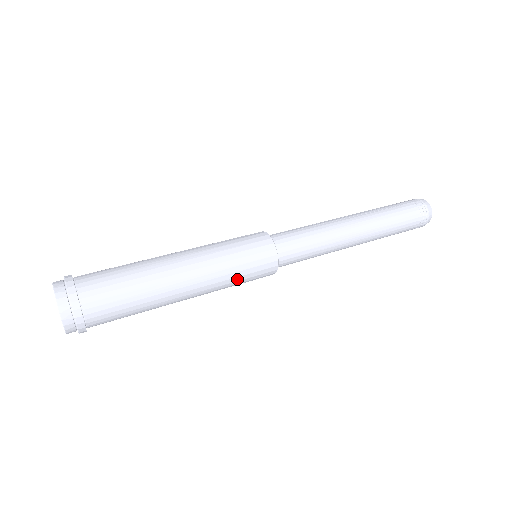
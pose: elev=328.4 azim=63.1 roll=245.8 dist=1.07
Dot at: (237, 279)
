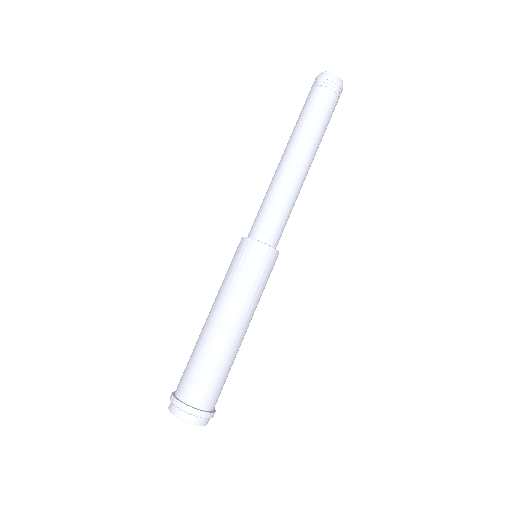
Dot at: occluded
